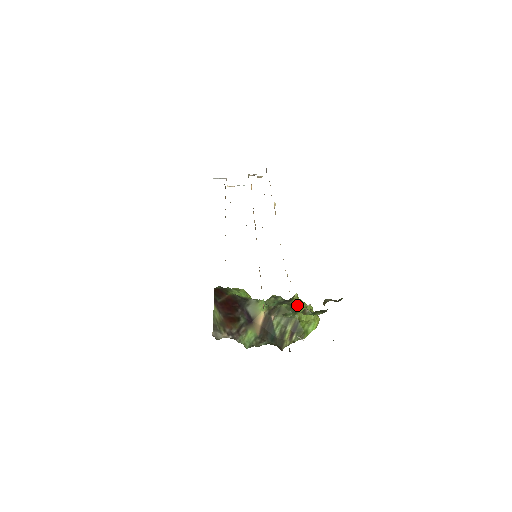
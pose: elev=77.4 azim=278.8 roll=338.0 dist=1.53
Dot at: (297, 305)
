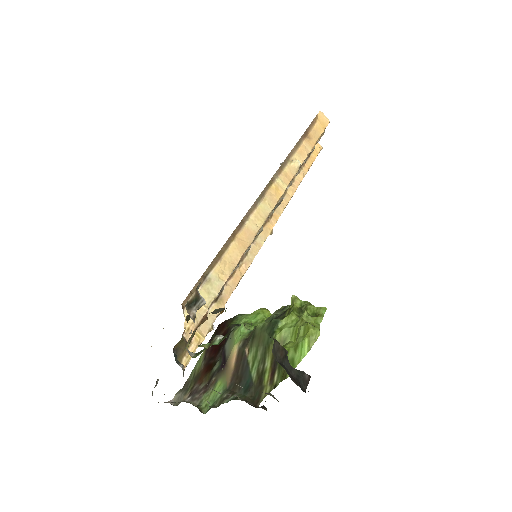
Dot at: (287, 316)
